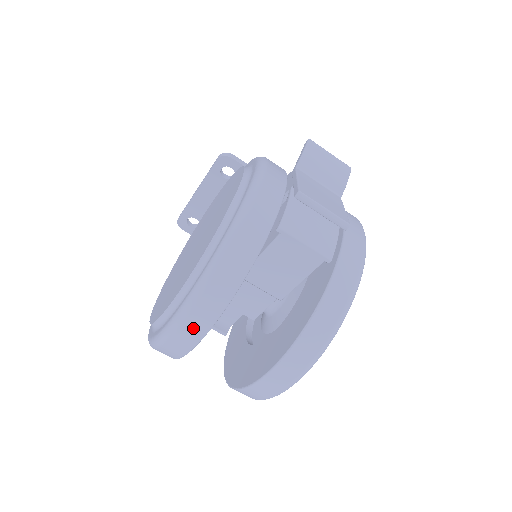
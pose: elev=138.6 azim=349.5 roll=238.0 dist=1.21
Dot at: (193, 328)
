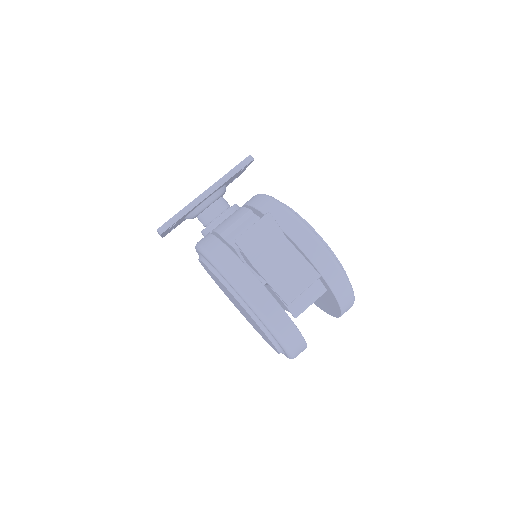
Dot at: occluded
